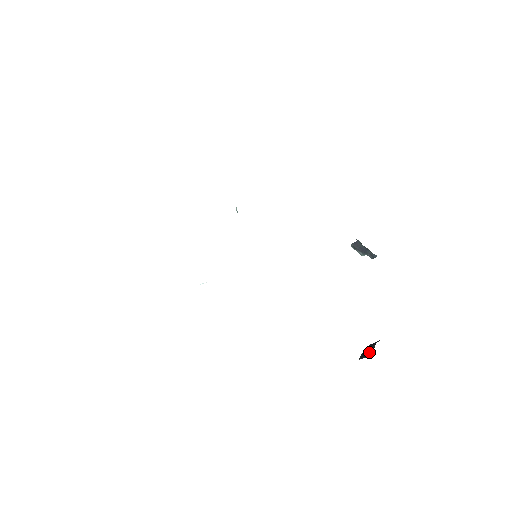
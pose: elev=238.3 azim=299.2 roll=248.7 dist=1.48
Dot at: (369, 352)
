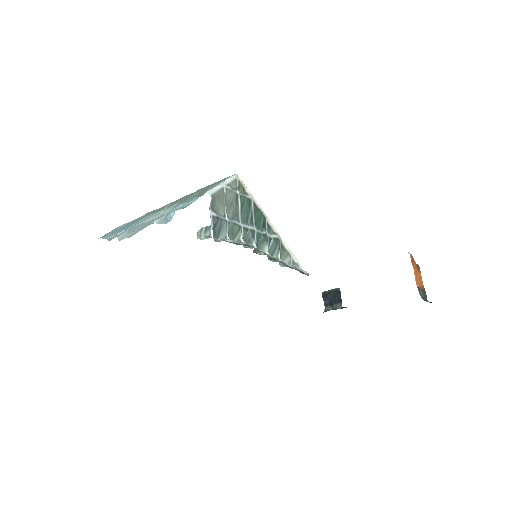
Dot at: (330, 302)
